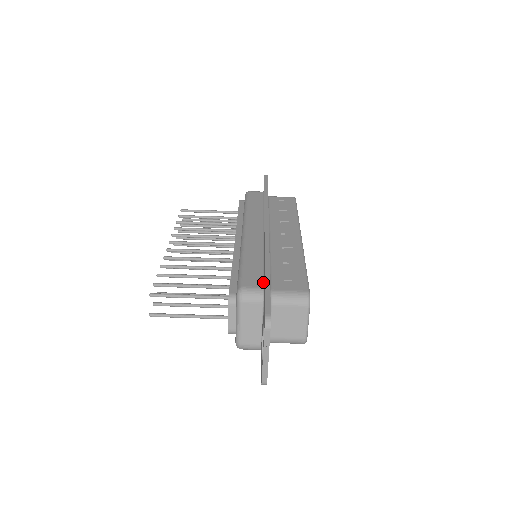
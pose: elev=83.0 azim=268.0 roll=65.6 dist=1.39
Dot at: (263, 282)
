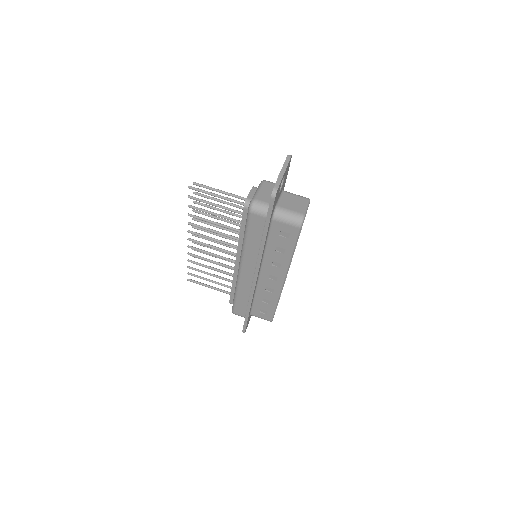
Dot at: occluded
